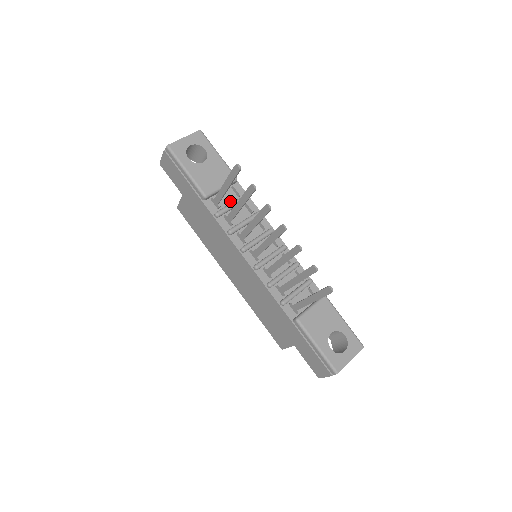
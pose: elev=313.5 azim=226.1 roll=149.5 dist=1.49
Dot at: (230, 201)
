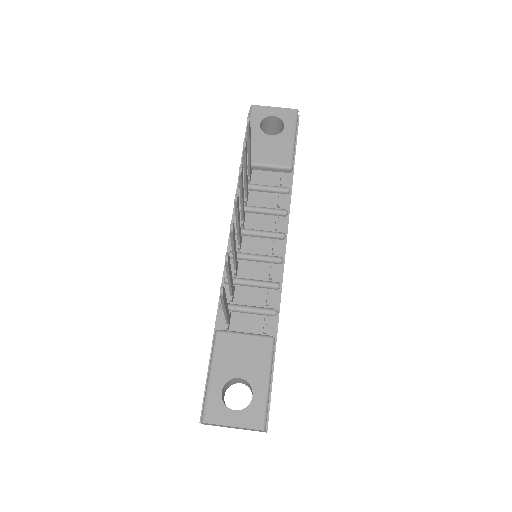
Dot at: (267, 184)
